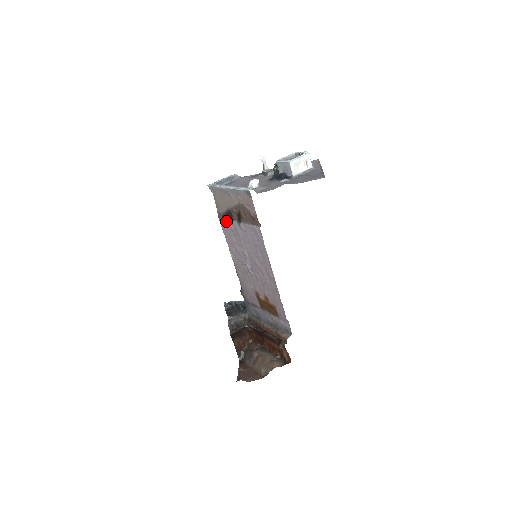
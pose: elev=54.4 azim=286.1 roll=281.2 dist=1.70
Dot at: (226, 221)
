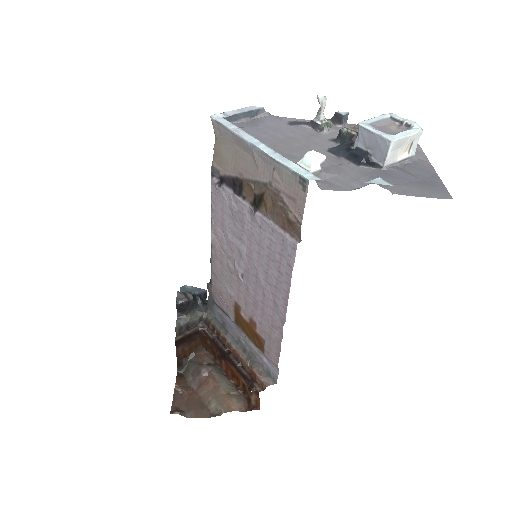
Dot at: (225, 189)
